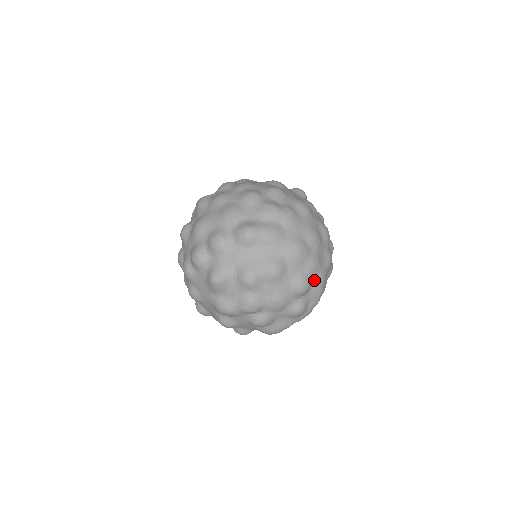
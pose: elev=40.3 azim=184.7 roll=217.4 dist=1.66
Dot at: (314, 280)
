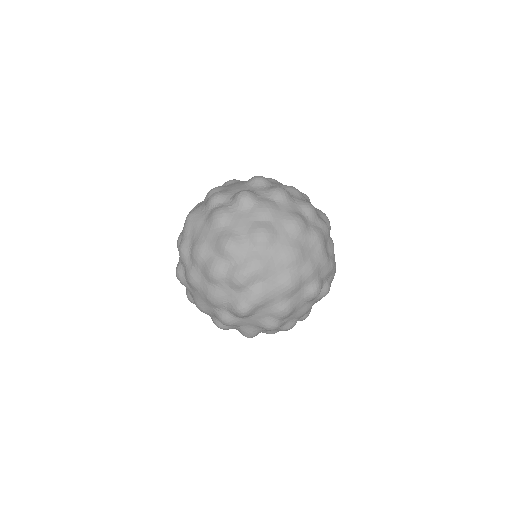
Dot at: (320, 274)
